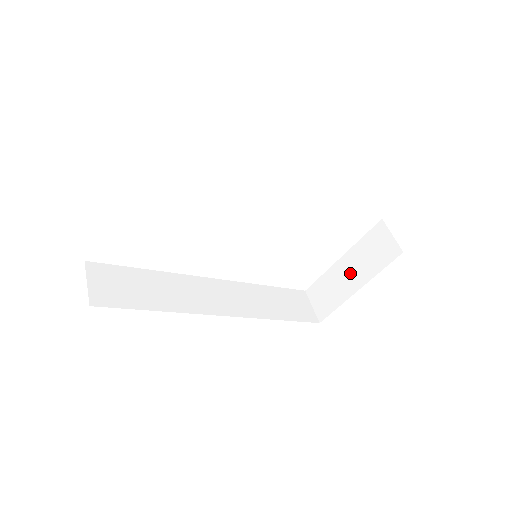
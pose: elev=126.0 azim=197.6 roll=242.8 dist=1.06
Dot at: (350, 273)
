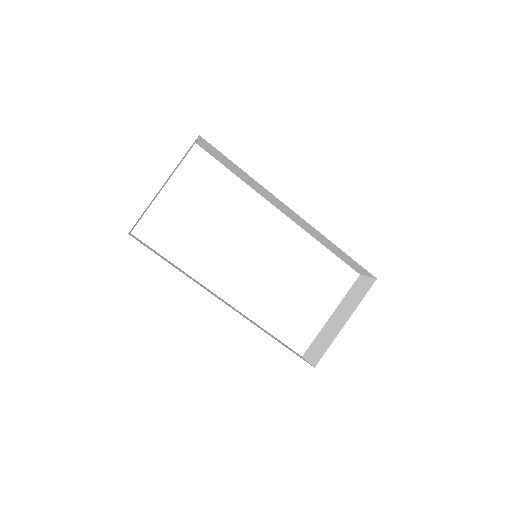
Dot at: (339, 318)
